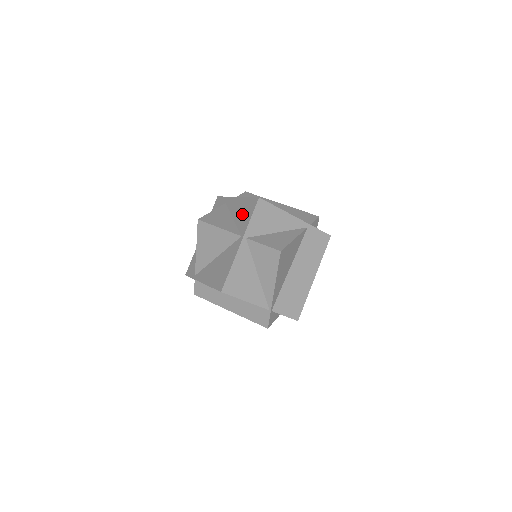
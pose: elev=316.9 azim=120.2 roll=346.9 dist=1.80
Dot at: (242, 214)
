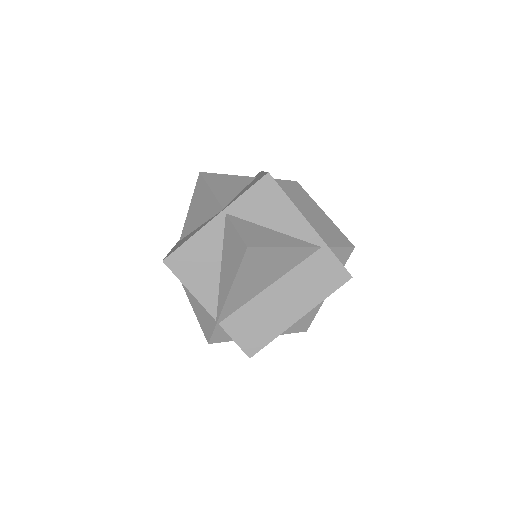
Dot at: occluded
